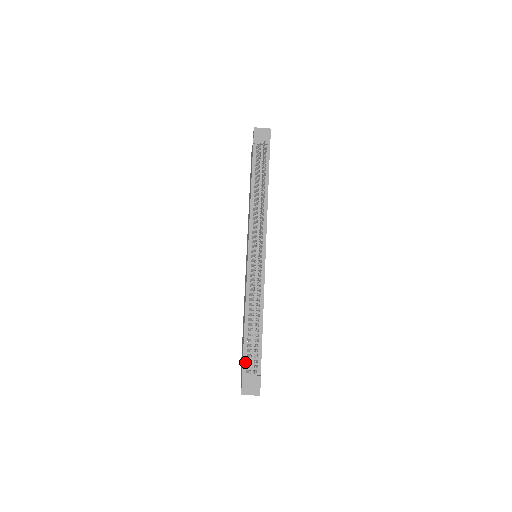
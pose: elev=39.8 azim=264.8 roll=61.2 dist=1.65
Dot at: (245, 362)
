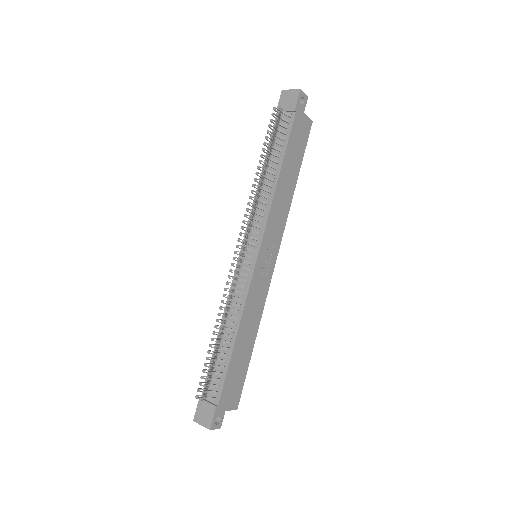
Dot at: occluded
